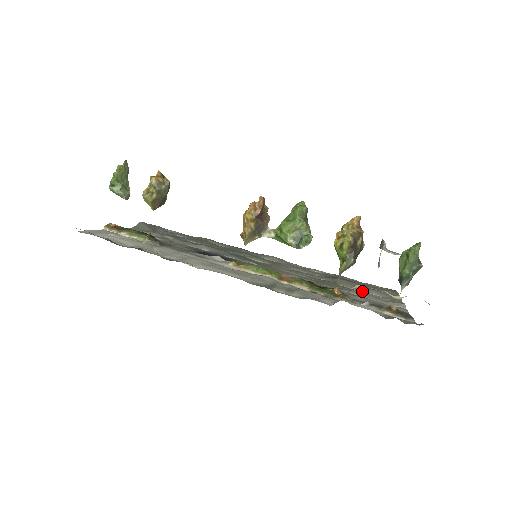
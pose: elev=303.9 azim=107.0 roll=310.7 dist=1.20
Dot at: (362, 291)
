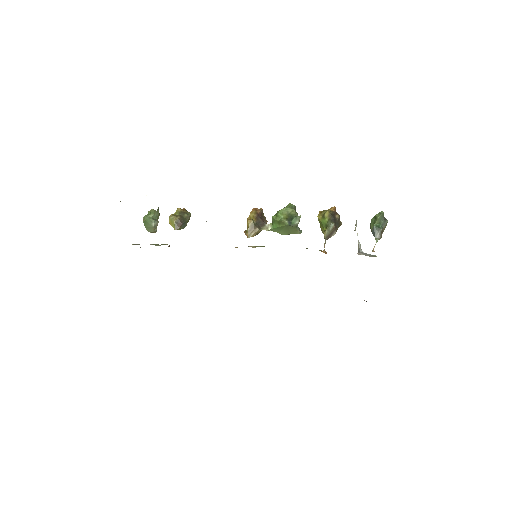
Dot at: occluded
